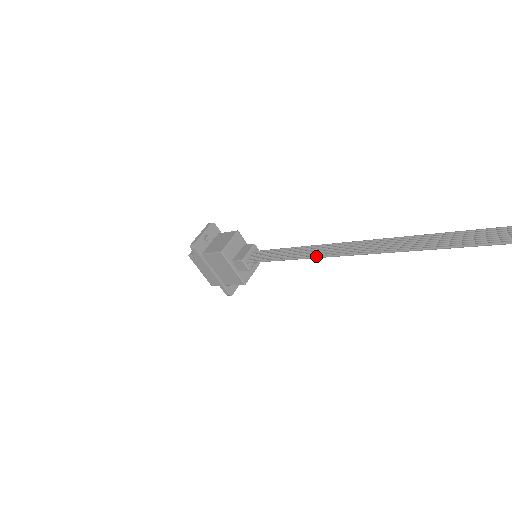
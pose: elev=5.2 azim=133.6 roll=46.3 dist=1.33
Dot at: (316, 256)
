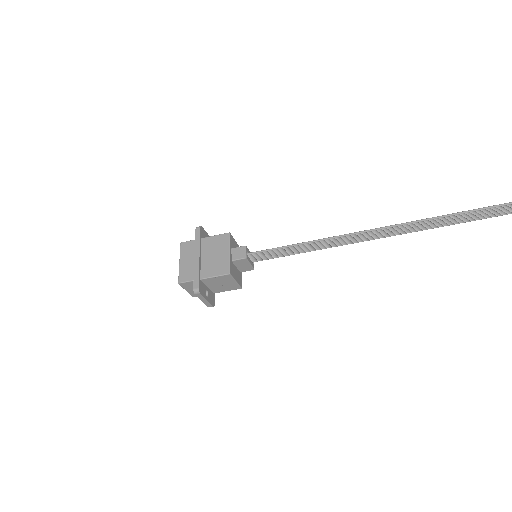
Dot at: (334, 236)
